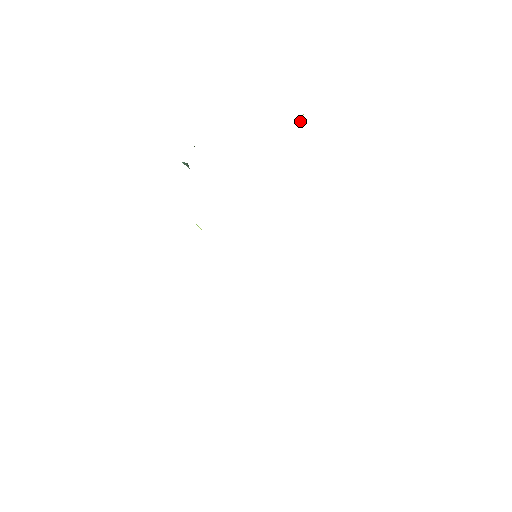
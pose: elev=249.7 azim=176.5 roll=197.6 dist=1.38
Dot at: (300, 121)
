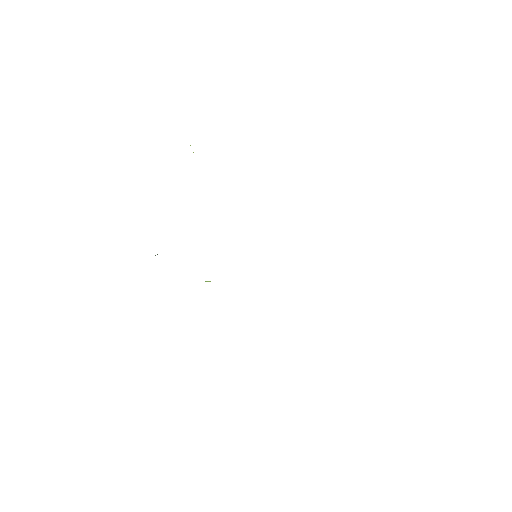
Dot at: (193, 152)
